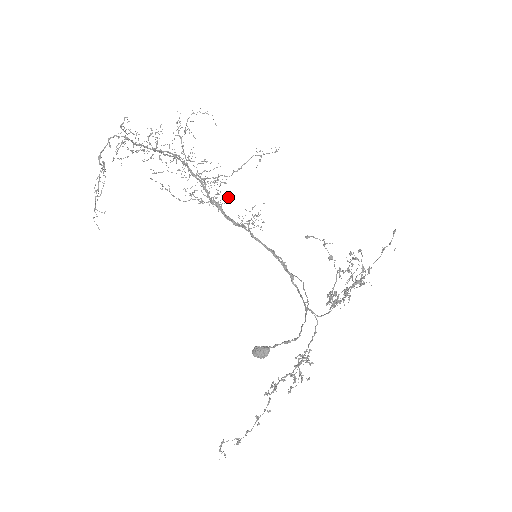
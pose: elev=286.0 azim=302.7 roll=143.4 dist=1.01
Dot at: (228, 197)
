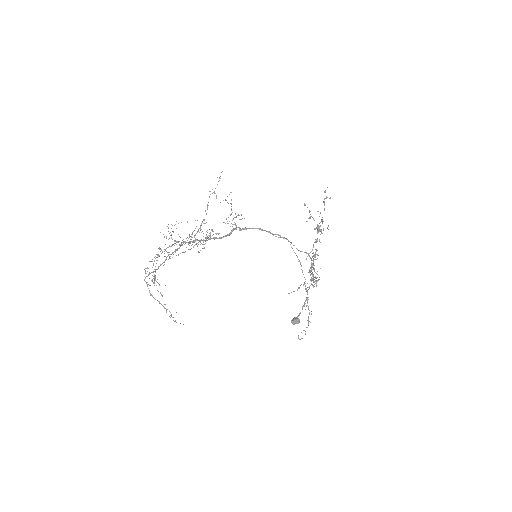
Dot at: (216, 234)
